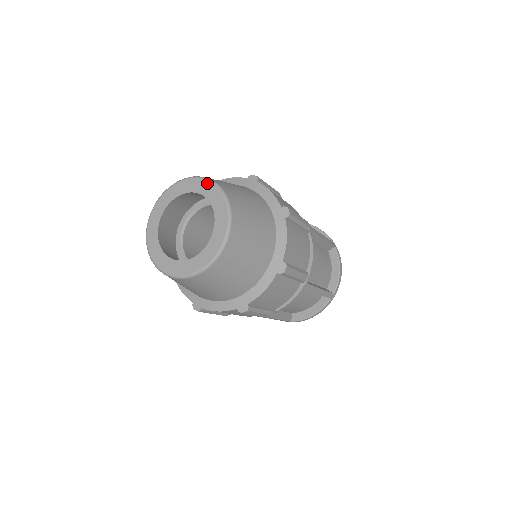
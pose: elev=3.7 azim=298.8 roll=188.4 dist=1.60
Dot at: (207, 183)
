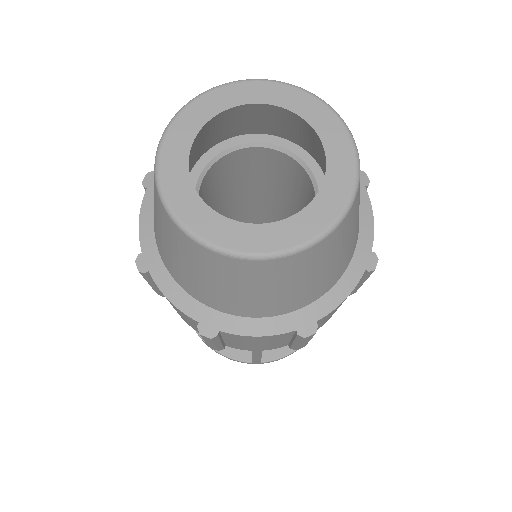
Dot at: (297, 91)
